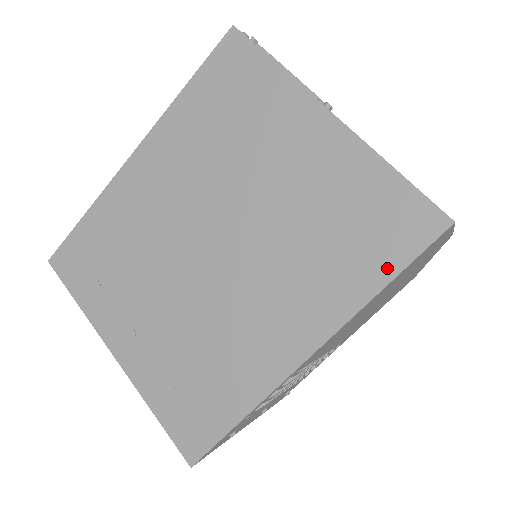
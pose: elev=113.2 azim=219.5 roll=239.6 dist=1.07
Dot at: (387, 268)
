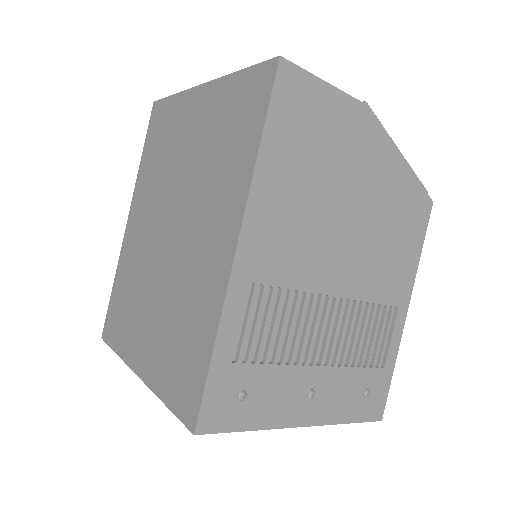
Dot at: (256, 129)
